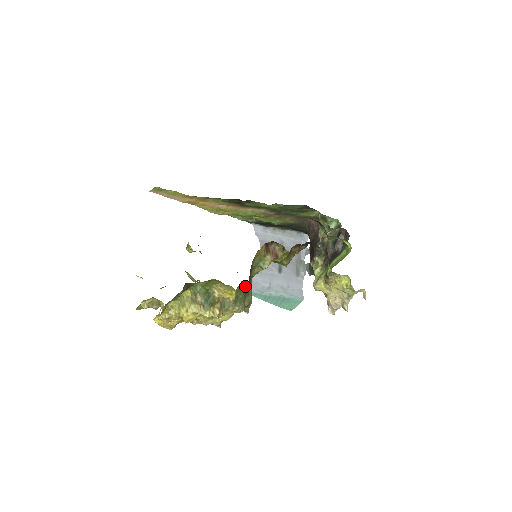
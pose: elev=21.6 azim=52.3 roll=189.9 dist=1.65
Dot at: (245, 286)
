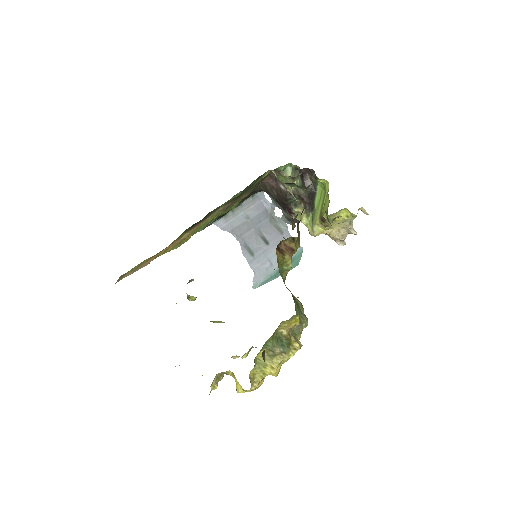
Dot at: occluded
